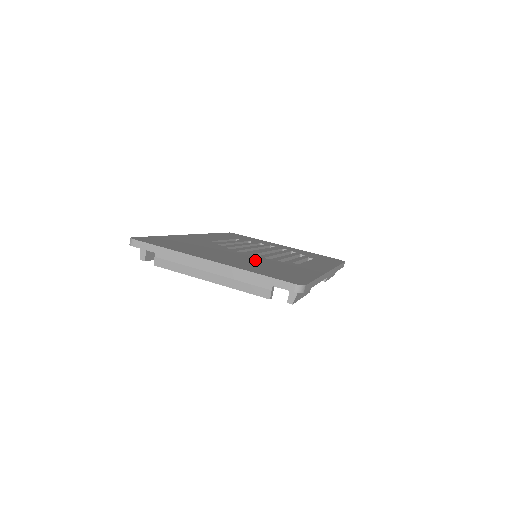
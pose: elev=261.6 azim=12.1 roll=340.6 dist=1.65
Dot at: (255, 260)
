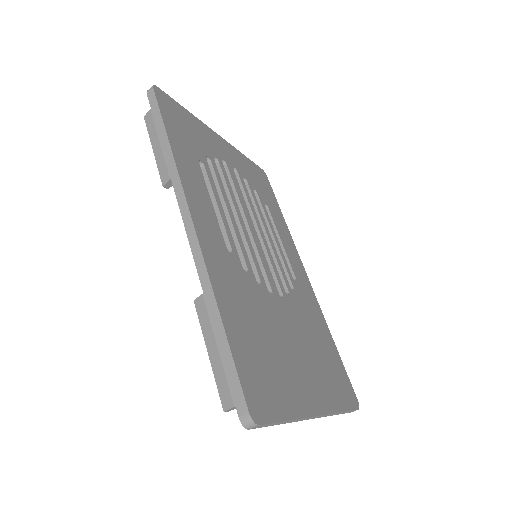
Dot at: (301, 330)
